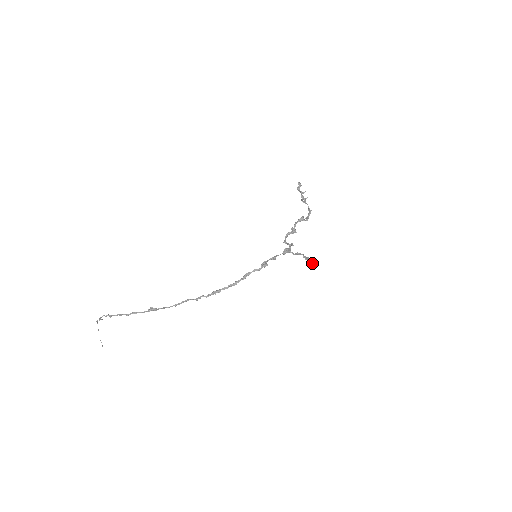
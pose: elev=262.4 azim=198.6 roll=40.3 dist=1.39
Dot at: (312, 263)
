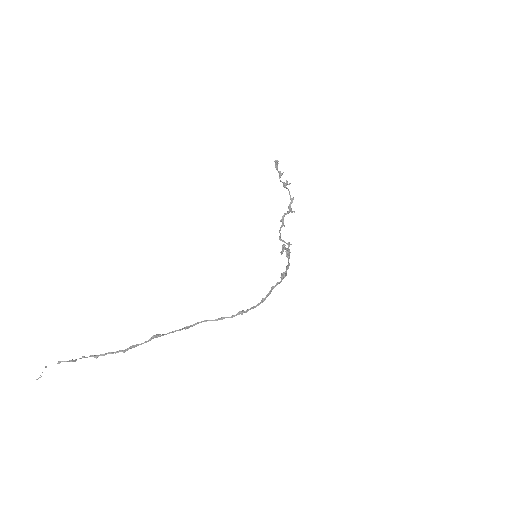
Dot at: occluded
